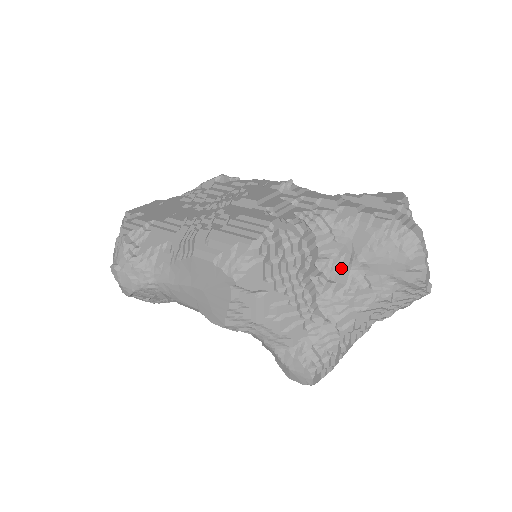
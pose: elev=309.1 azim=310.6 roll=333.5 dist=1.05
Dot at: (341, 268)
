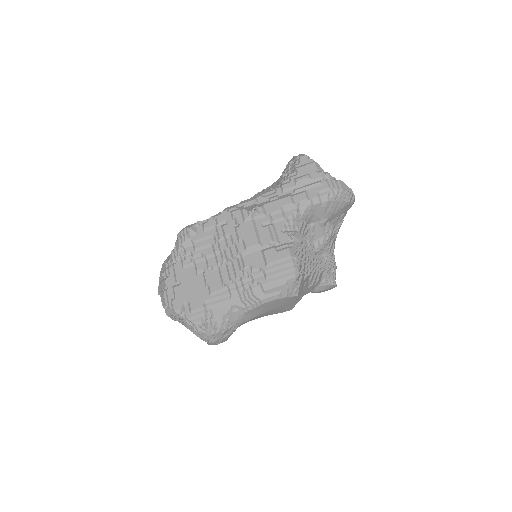
Dot at: (316, 231)
